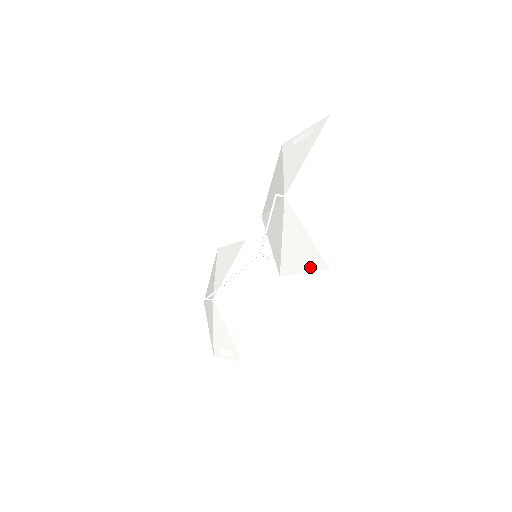
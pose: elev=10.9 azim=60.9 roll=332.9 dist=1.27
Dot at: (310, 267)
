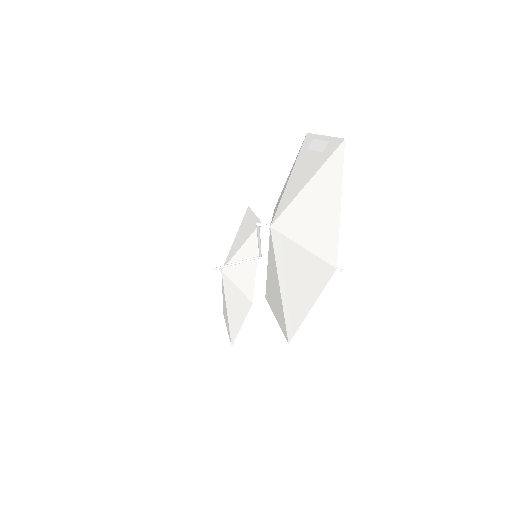
Dot at: (279, 320)
